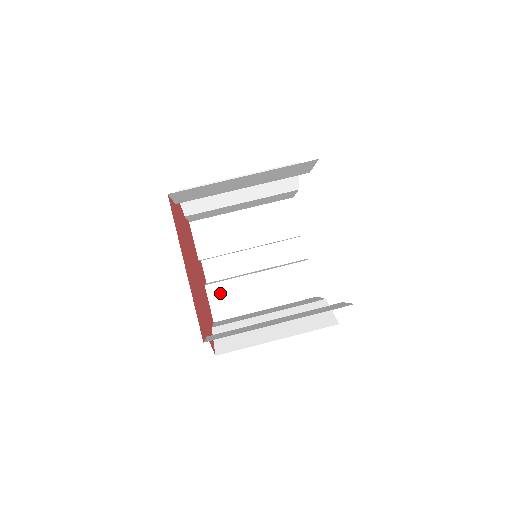
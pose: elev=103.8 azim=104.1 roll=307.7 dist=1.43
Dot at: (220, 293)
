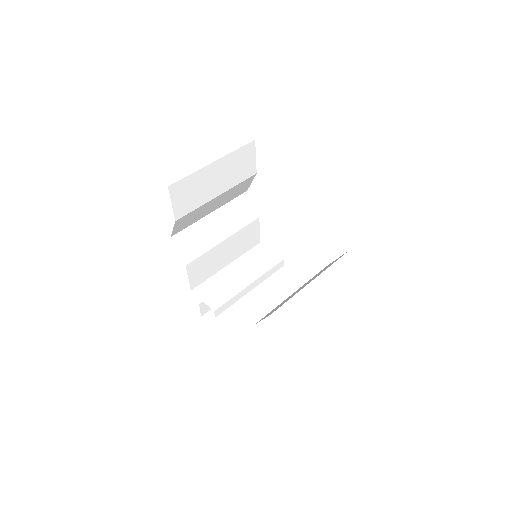
Dot at: (247, 325)
